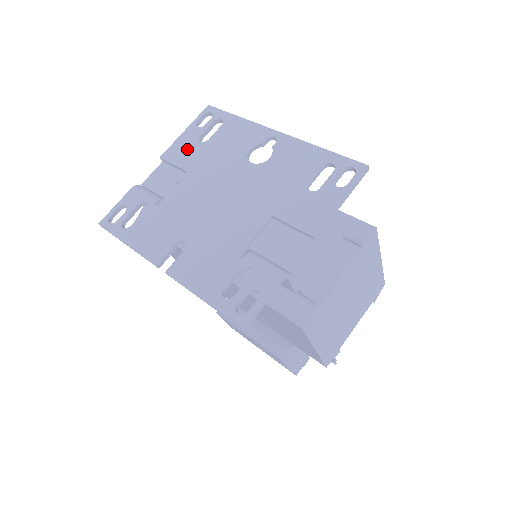
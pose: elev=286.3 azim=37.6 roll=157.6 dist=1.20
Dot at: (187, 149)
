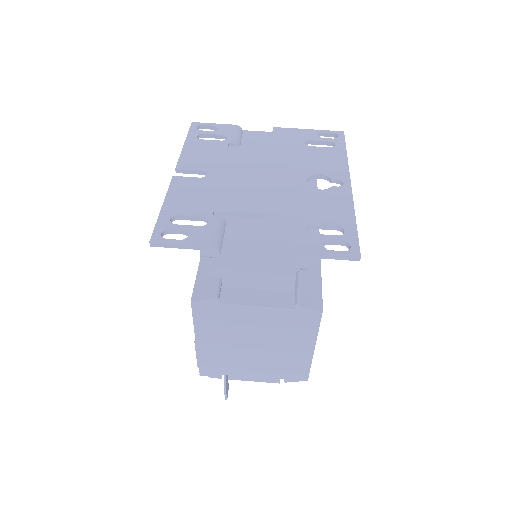
Dot at: (292, 138)
